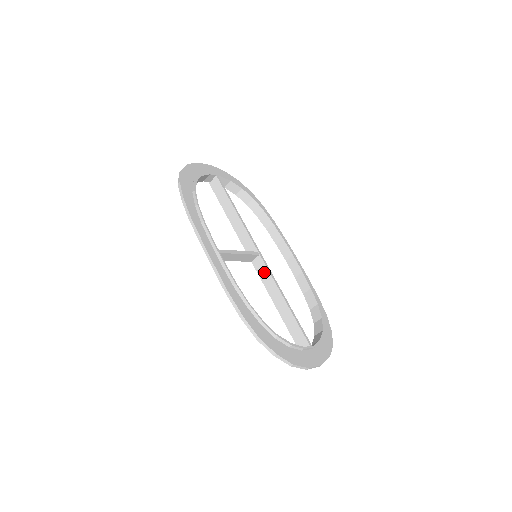
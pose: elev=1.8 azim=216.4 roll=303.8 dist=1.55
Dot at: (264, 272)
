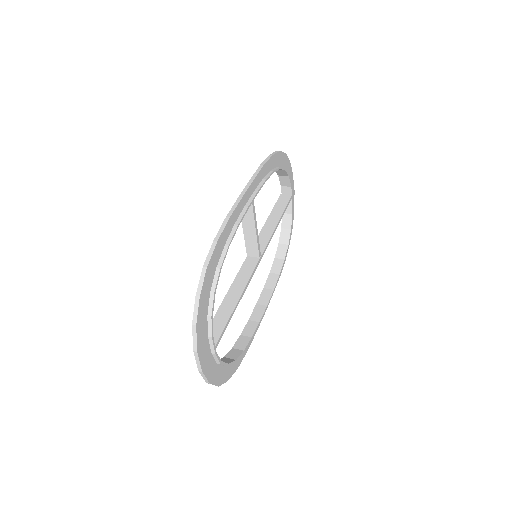
Dot at: (248, 270)
